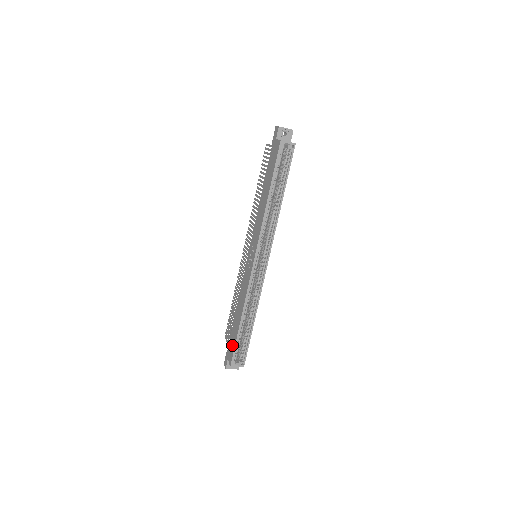
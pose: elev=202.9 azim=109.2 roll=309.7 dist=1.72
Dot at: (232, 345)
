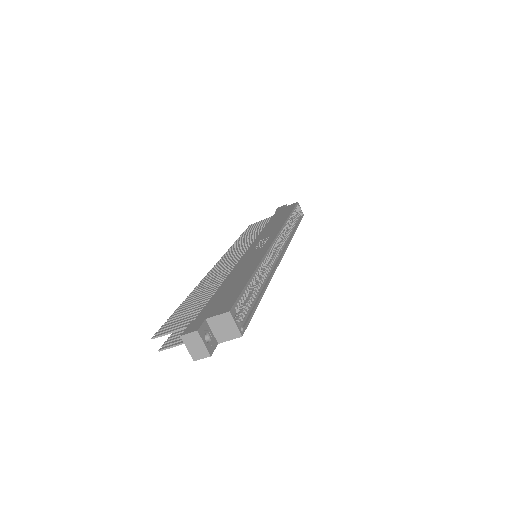
Dot at: (226, 298)
